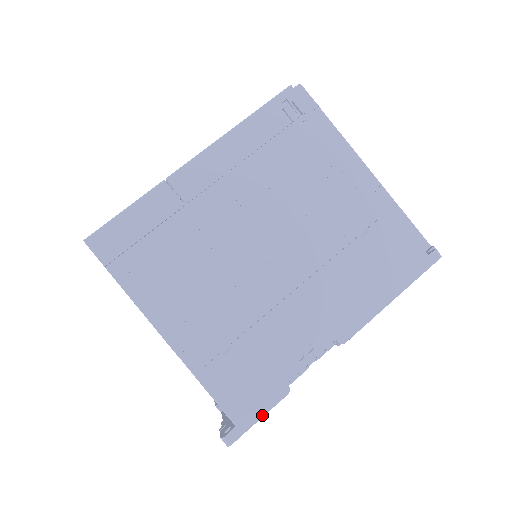
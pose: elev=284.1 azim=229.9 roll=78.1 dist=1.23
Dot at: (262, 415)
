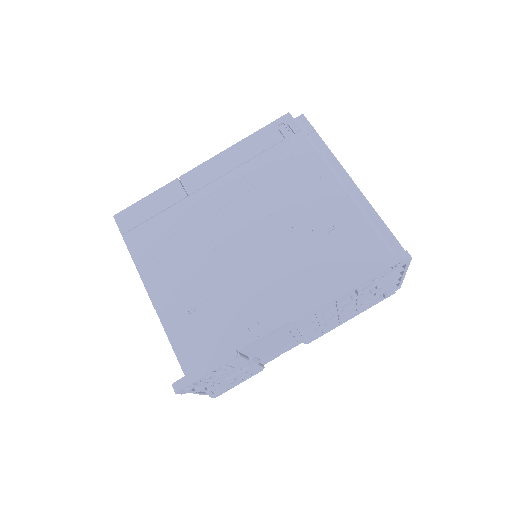
Dot at: (209, 372)
